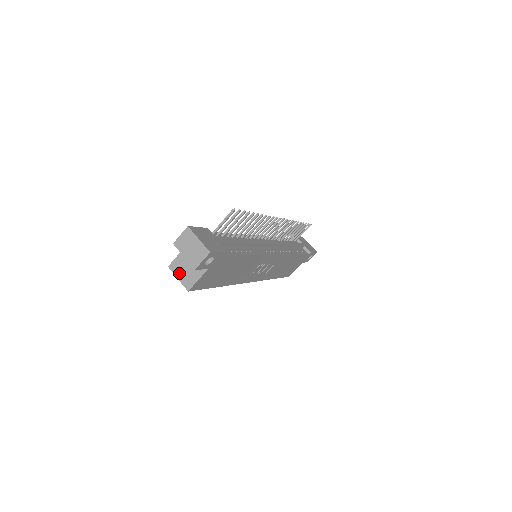
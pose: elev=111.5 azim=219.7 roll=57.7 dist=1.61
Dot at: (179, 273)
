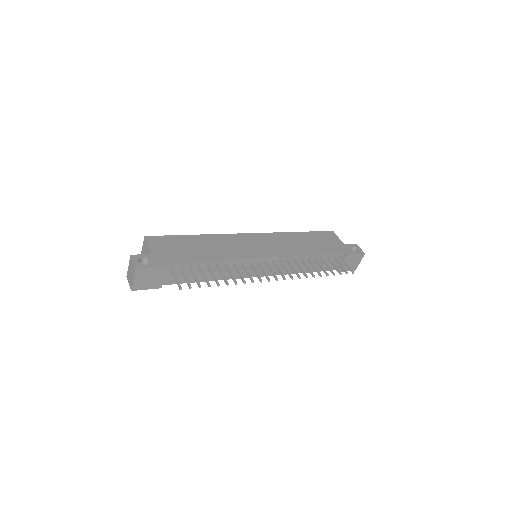
Dot at: (144, 248)
